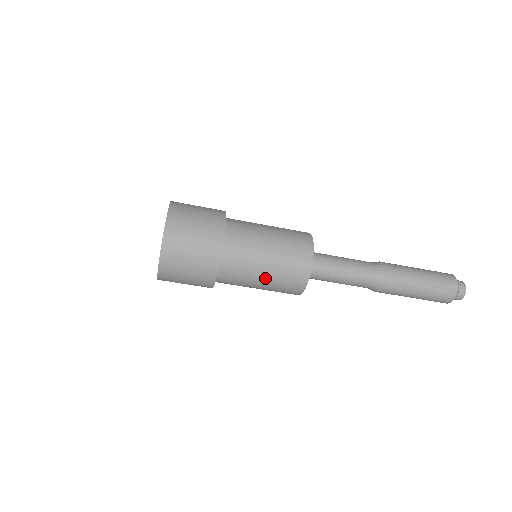
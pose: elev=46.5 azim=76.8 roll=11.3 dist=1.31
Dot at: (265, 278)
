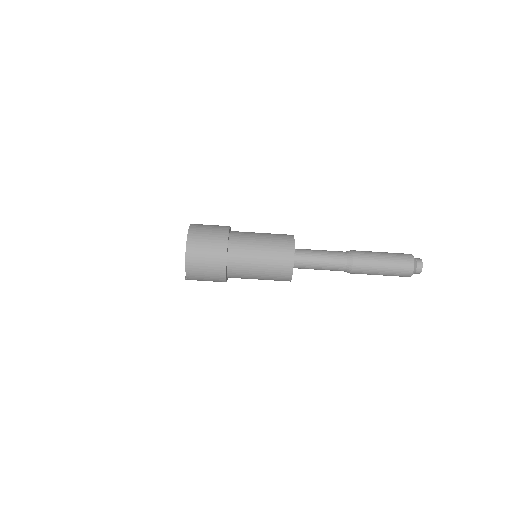
Dot at: (263, 248)
